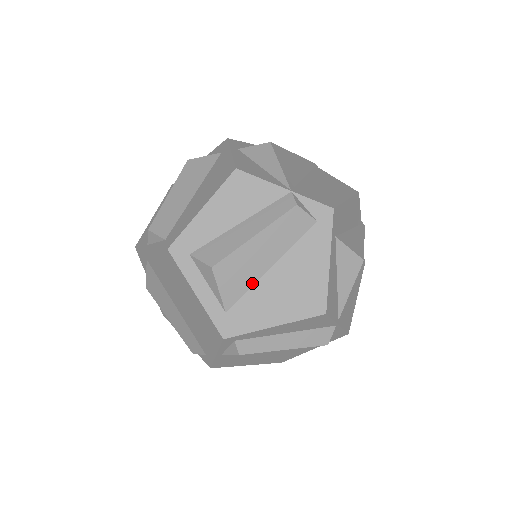
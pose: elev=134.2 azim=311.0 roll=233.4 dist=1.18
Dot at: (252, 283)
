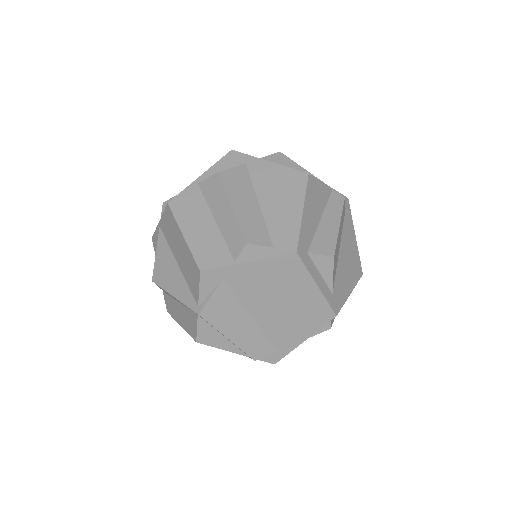
Dot at: (337, 265)
